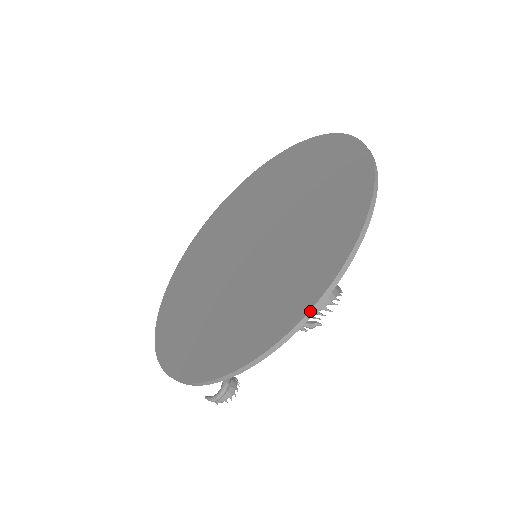
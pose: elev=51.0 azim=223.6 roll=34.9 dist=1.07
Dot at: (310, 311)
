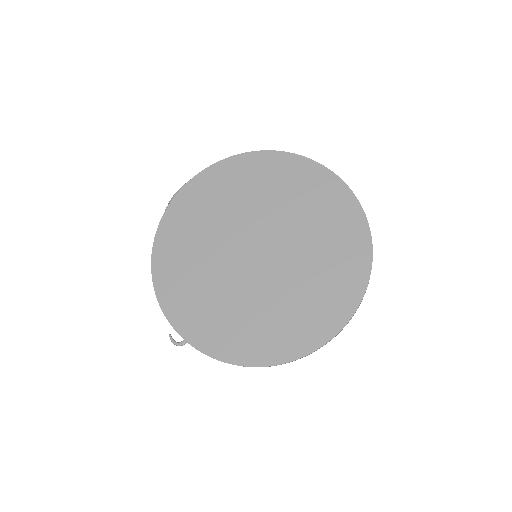
Dot at: occluded
